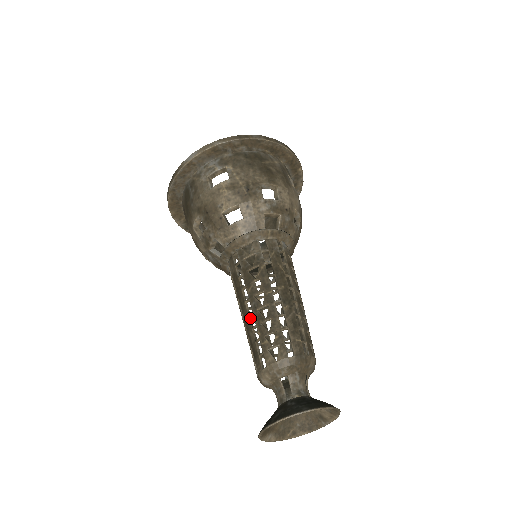
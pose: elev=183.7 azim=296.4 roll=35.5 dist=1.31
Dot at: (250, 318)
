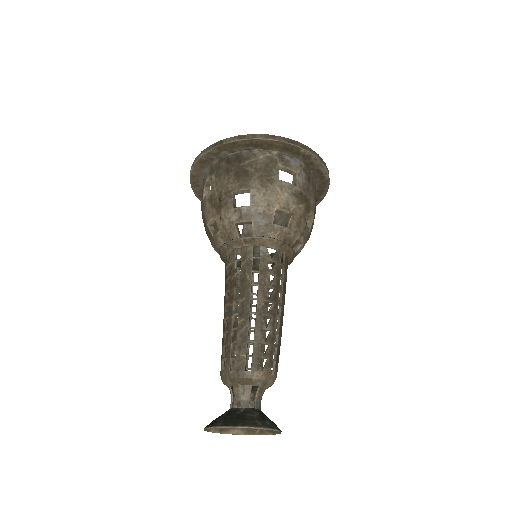
Dot at: occluded
